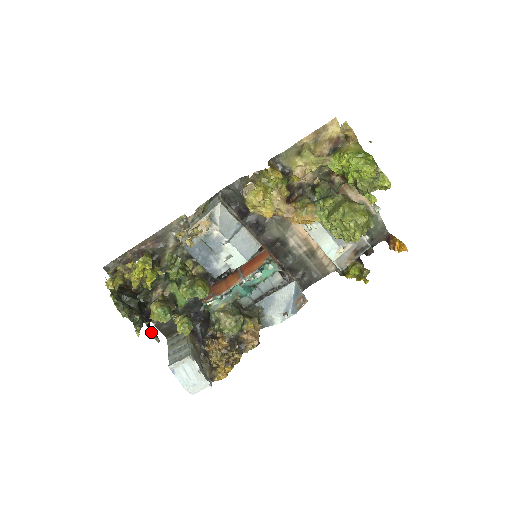
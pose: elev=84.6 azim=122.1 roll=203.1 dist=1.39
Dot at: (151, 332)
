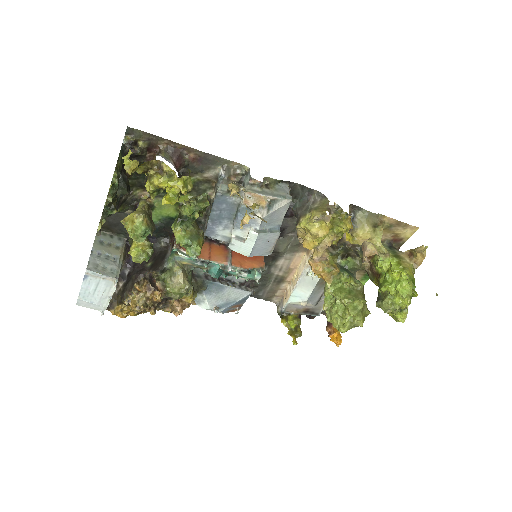
Dot at: occluded
